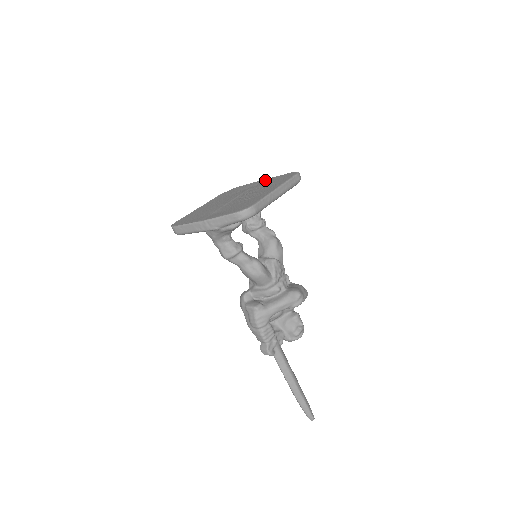
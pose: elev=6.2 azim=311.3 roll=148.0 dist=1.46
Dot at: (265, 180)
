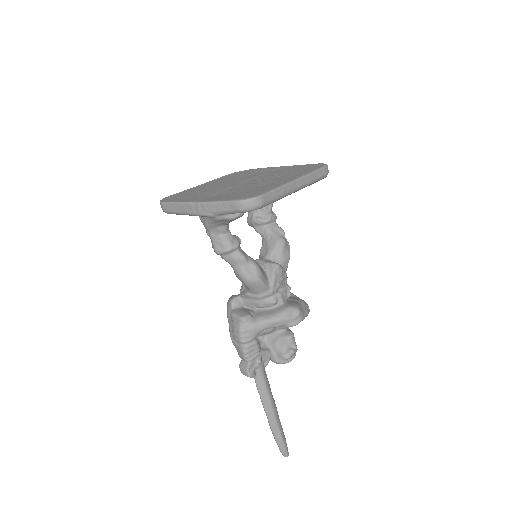
Dot at: (285, 167)
